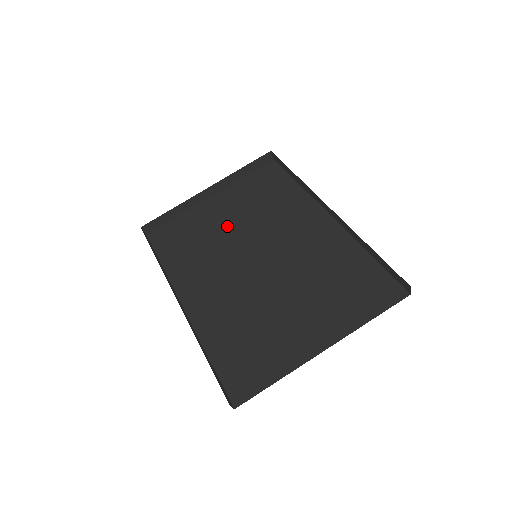
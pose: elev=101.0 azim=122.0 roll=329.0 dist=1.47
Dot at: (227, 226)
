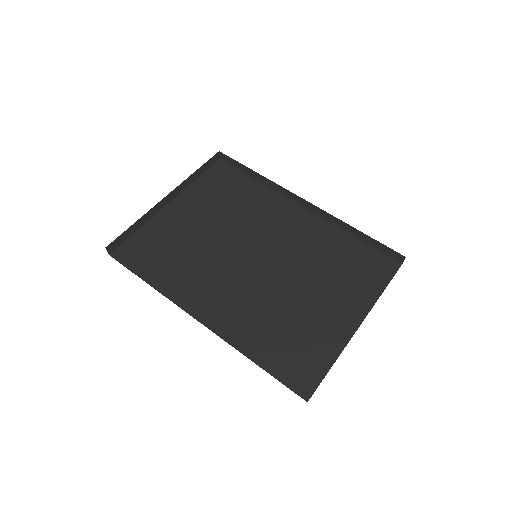
Dot at: (205, 232)
